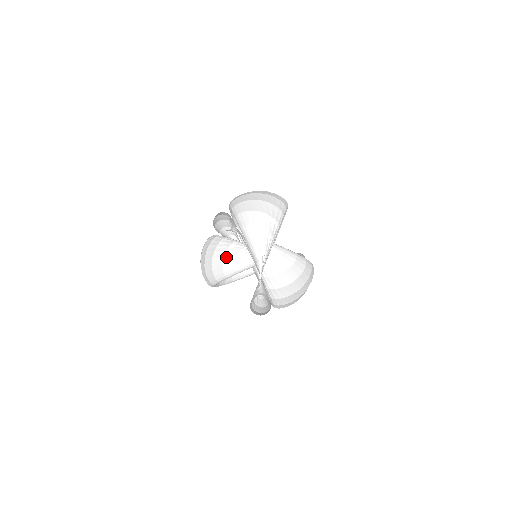
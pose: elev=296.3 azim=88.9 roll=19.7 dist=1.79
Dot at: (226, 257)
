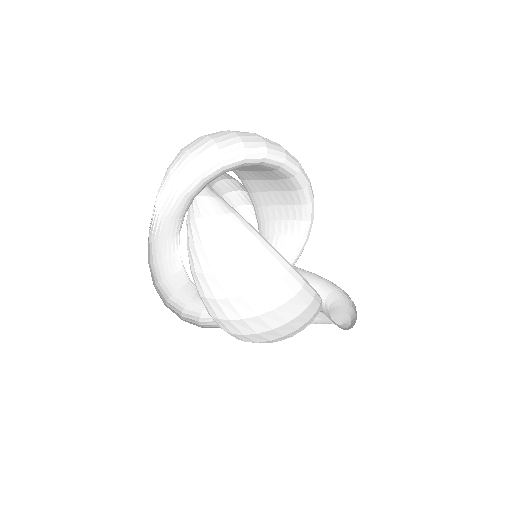
Dot at: occluded
